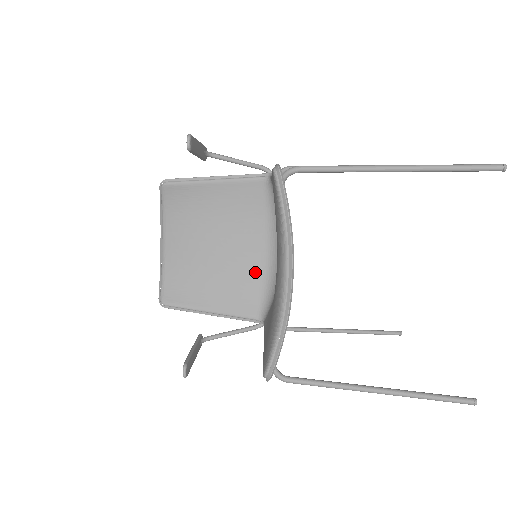
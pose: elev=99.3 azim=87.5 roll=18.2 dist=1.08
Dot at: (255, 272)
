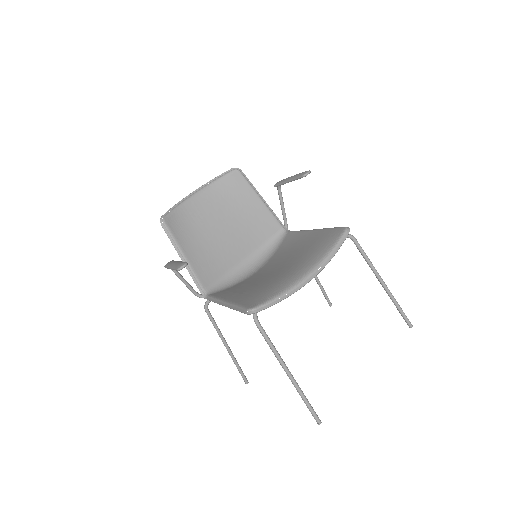
Dot at: (227, 265)
